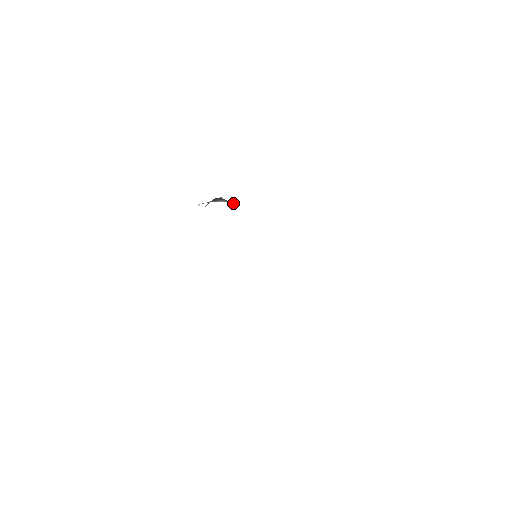
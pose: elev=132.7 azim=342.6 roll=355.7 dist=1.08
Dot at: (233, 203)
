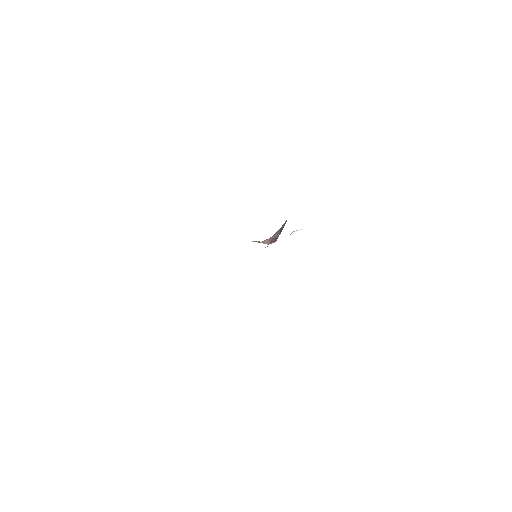
Dot at: occluded
